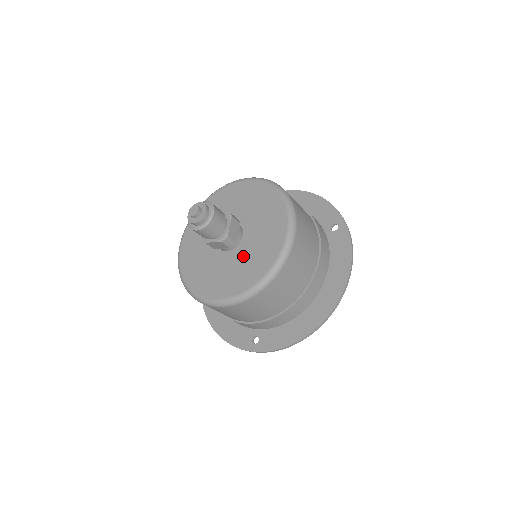
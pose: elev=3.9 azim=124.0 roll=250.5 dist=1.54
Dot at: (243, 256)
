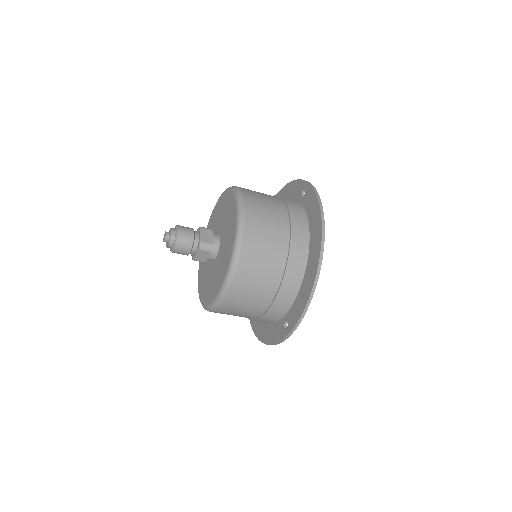
Dot at: (222, 251)
